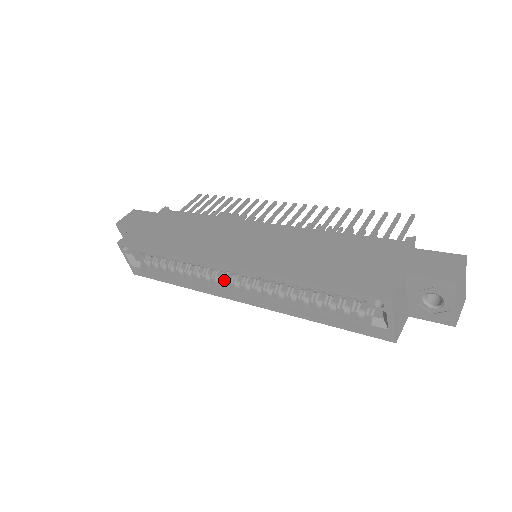
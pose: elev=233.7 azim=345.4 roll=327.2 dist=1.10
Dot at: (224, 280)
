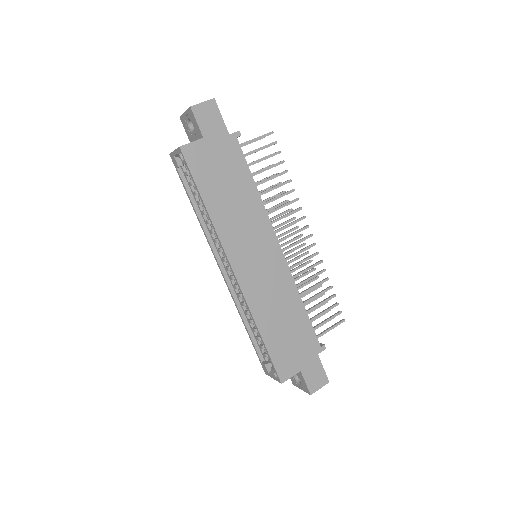
Dot at: occluded
